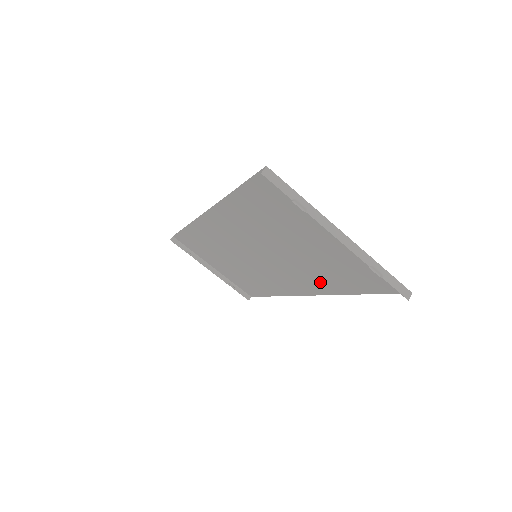
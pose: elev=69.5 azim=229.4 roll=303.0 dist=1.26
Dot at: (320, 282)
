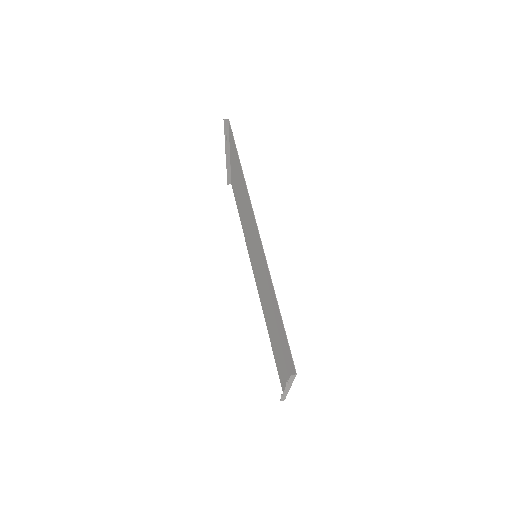
Dot at: occluded
